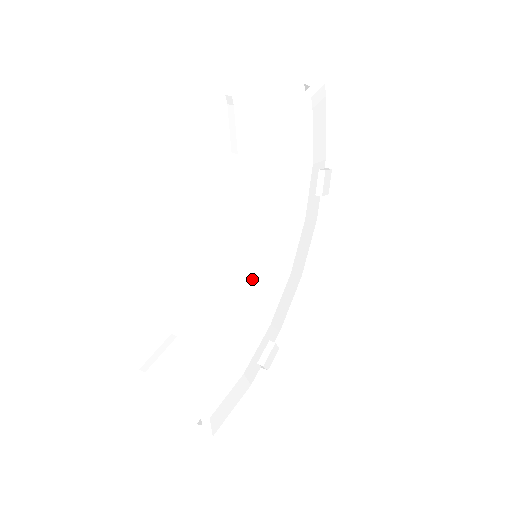
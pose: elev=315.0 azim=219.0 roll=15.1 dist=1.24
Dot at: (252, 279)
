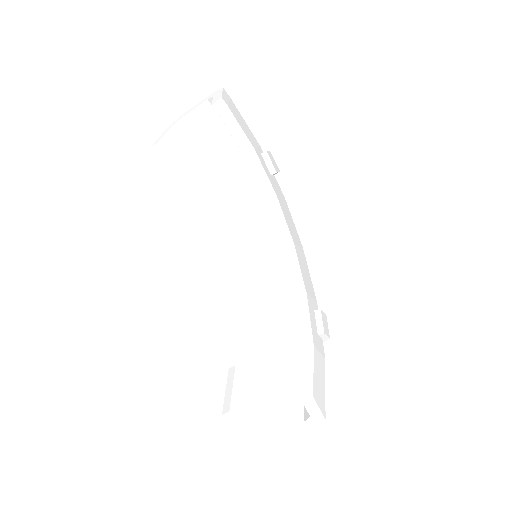
Dot at: (264, 282)
